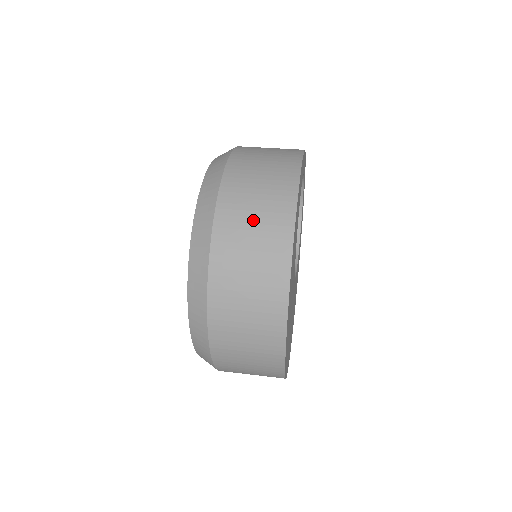
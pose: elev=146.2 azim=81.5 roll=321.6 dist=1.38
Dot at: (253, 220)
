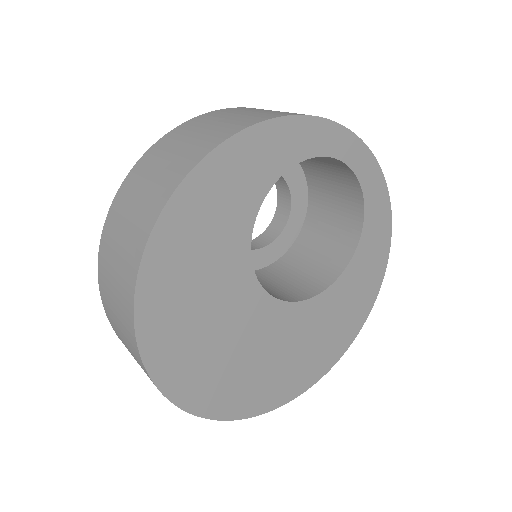
Dot at: (157, 169)
